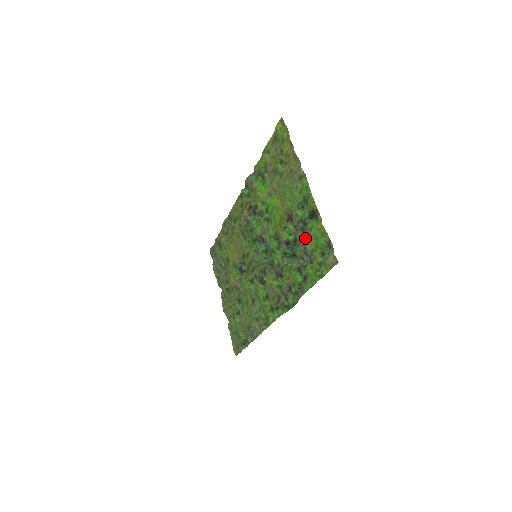
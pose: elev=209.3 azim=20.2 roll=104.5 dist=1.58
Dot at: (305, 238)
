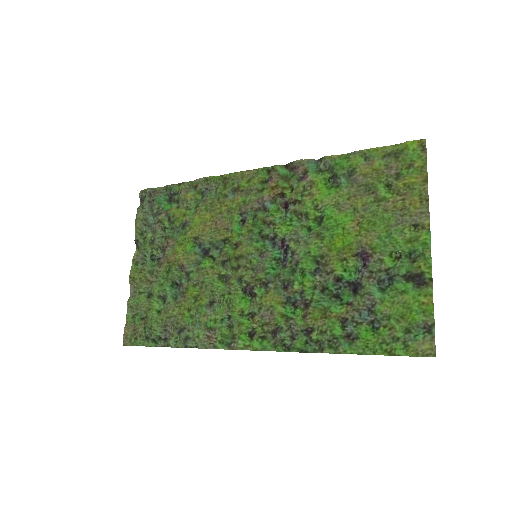
Dot at: (382, 294)
